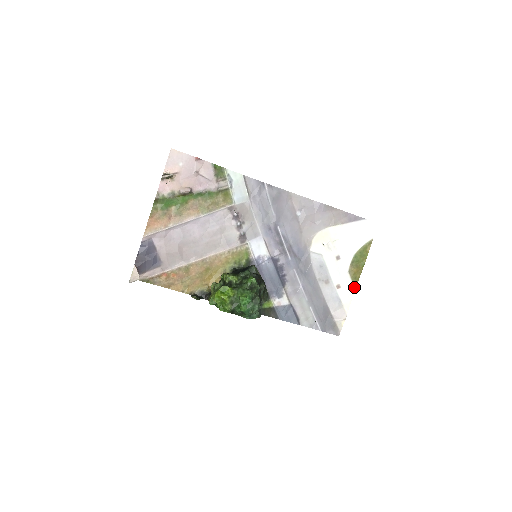
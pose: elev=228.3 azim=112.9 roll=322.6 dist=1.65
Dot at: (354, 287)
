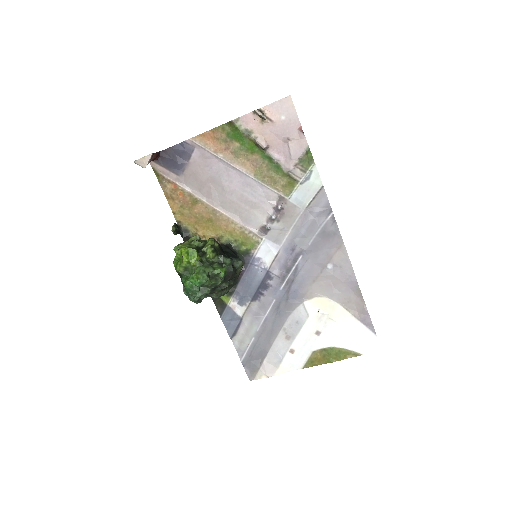
Dot at: (303, 366)
